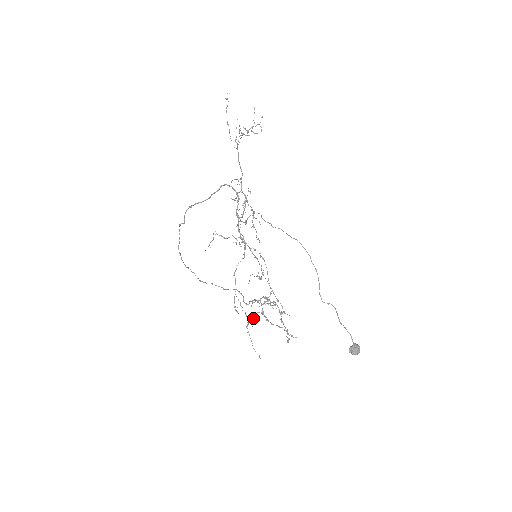
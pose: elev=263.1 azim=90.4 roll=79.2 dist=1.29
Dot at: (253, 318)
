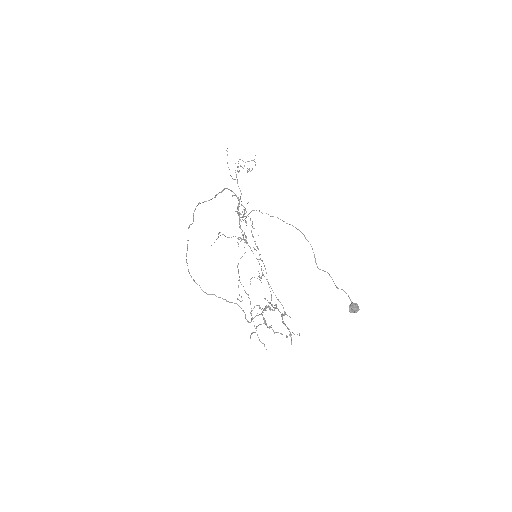
Dot at: occluded
